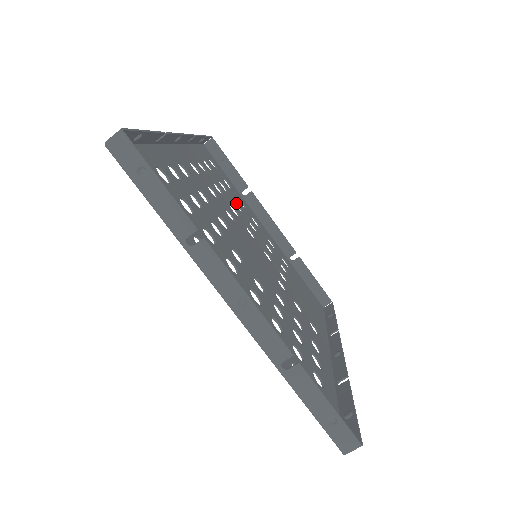
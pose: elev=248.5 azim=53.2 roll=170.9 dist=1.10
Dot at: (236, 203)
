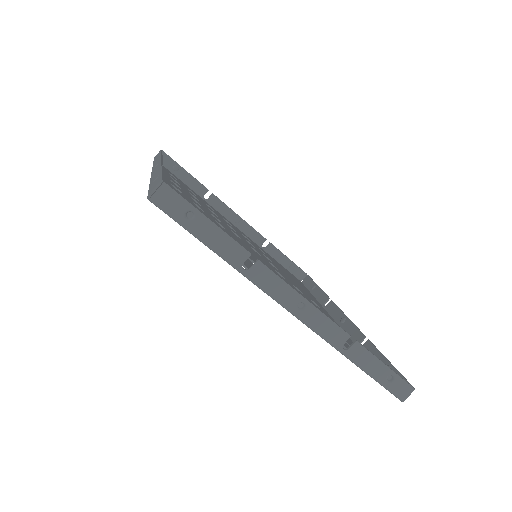
Dot at: occluded
